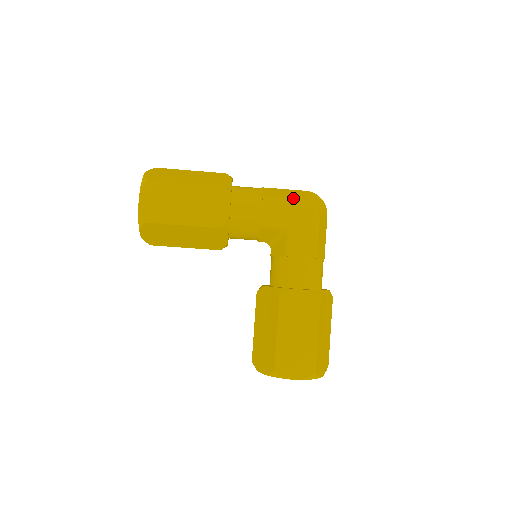
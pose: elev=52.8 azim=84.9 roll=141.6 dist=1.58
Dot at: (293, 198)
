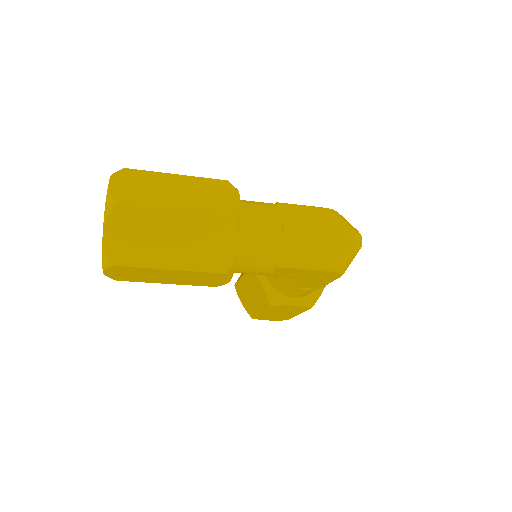
Dot at: (318, 266)
